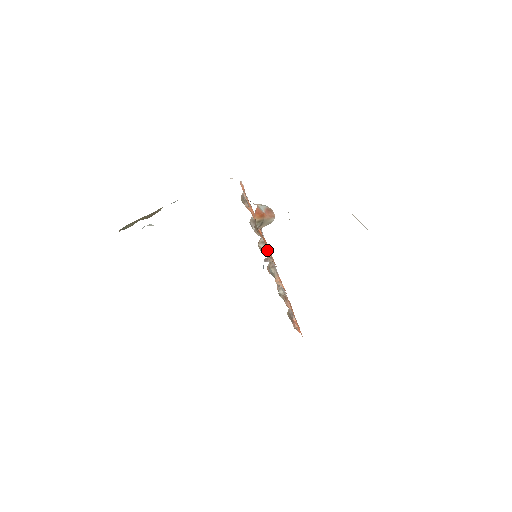
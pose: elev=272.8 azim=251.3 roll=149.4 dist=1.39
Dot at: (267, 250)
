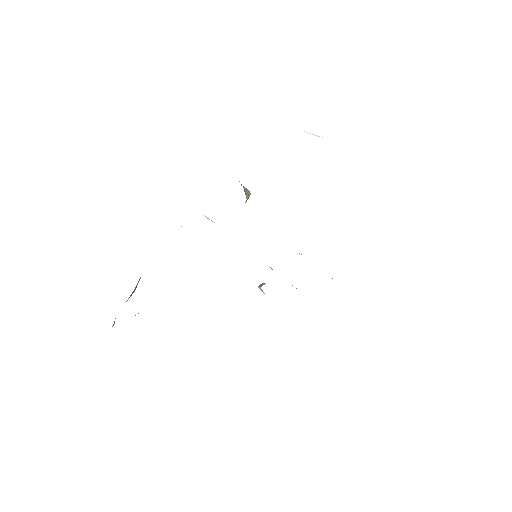
Dot at: occluded
